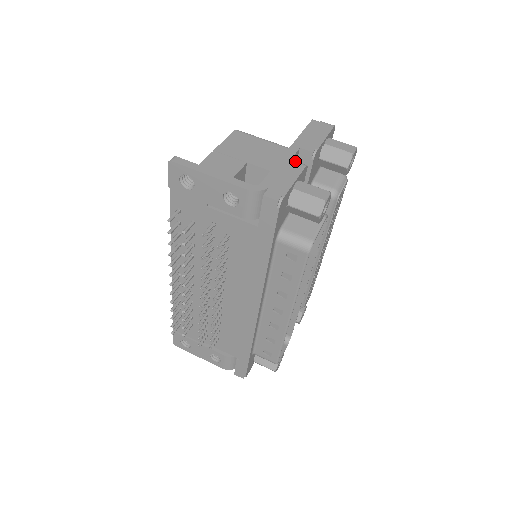
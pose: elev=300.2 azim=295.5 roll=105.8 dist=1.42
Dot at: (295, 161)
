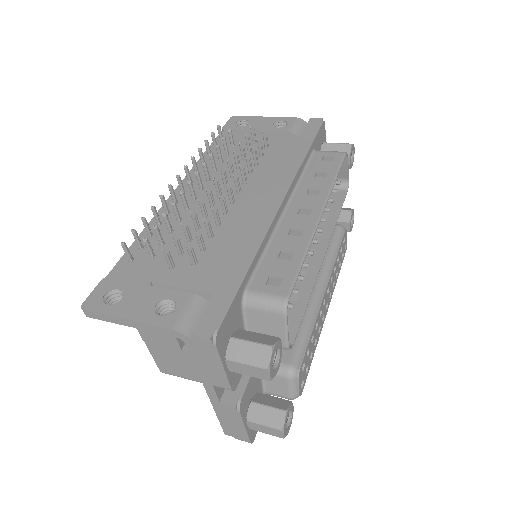
Dot at: occluded
